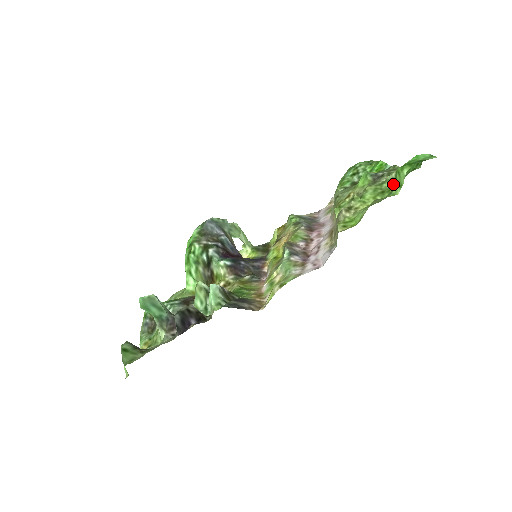
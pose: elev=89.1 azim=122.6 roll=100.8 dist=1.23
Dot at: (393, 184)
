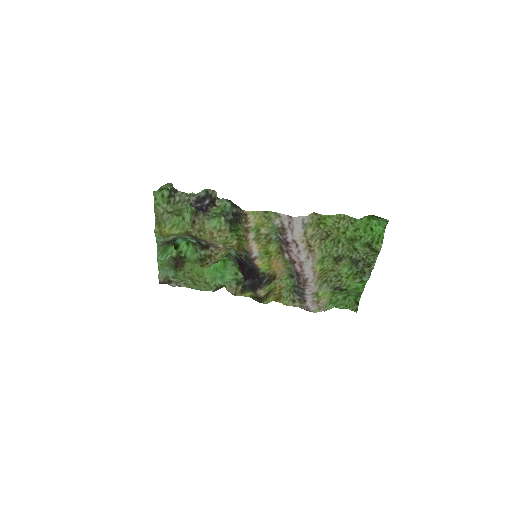
Dot at: (361, 242)
